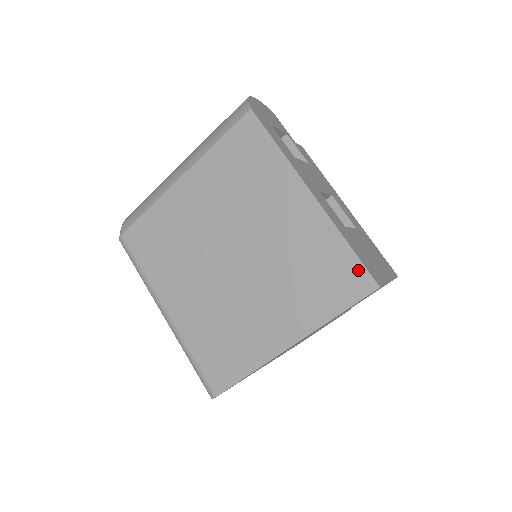
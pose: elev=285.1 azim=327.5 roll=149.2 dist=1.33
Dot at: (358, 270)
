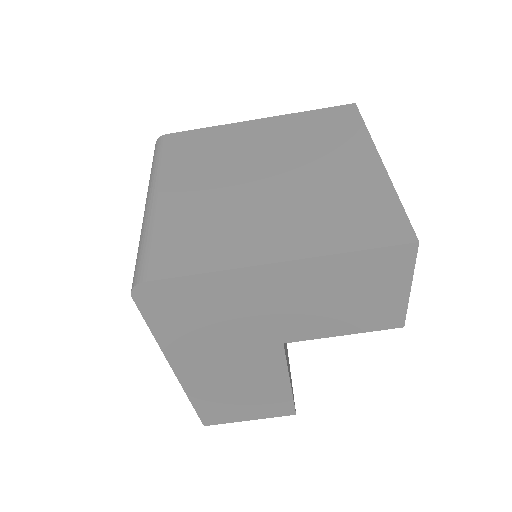
Dot at: (401, 222)
